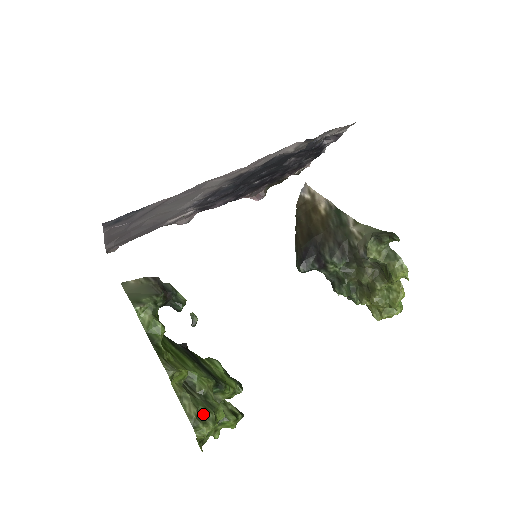
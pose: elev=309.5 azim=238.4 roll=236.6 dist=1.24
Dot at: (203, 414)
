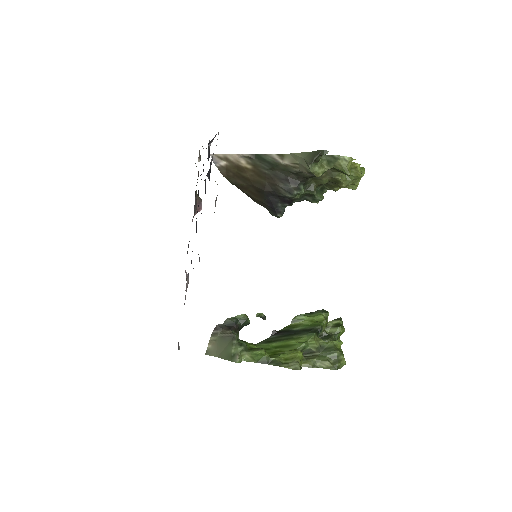
Dot at: (333, 358)
